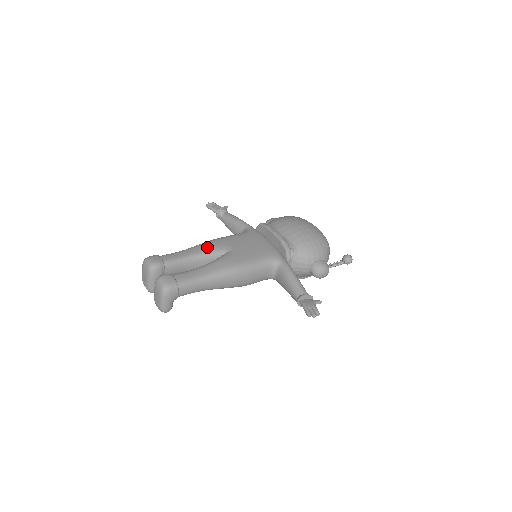
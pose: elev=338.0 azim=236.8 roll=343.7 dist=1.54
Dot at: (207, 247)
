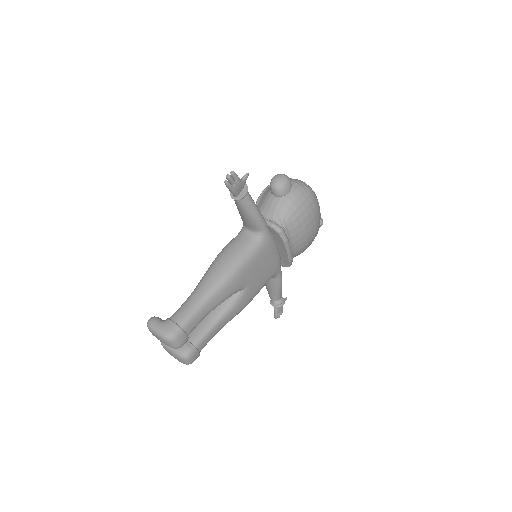
Dot at: (227, 294)
